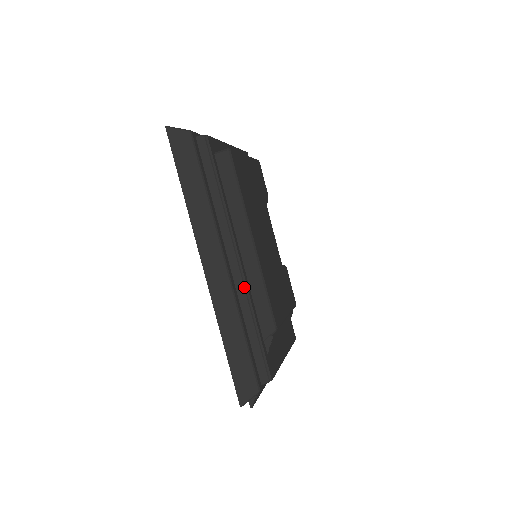
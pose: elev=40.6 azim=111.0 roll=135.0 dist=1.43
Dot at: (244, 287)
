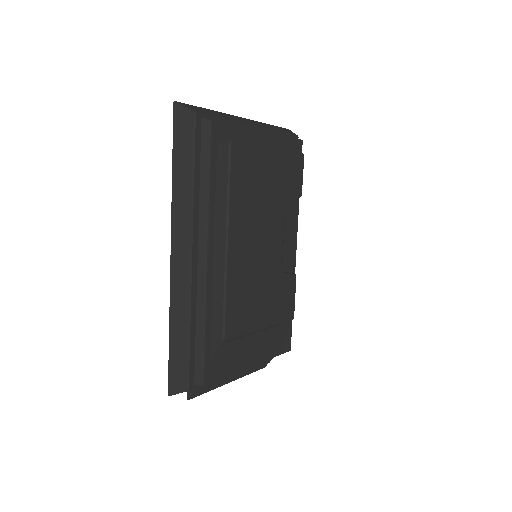
Dot at: (205, 287)
